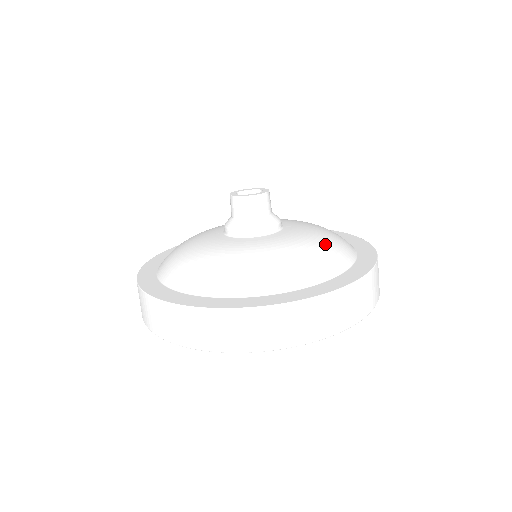
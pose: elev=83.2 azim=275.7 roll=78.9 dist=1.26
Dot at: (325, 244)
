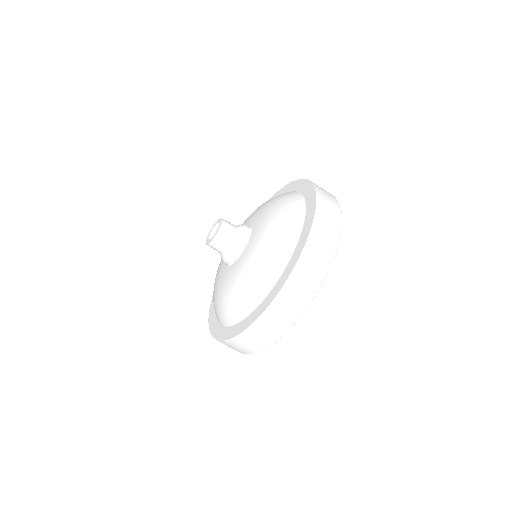
Dot at: (280, 211)
